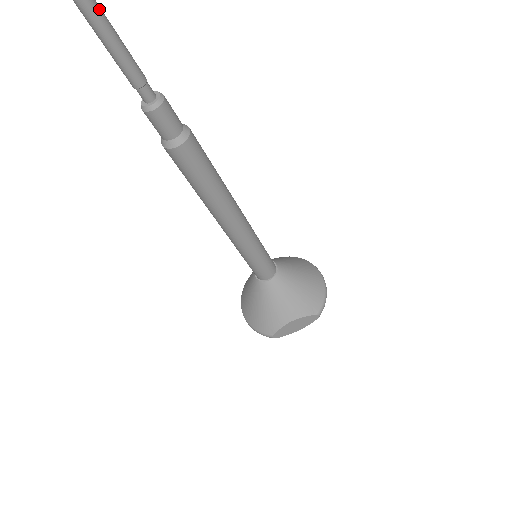
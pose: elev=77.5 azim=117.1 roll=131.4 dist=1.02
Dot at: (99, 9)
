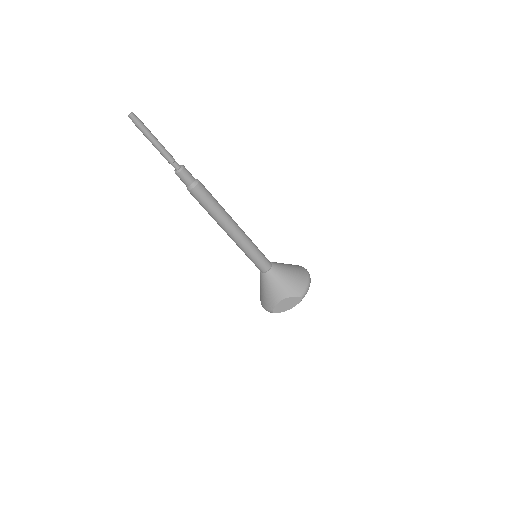
Dot at: (152, 135)
